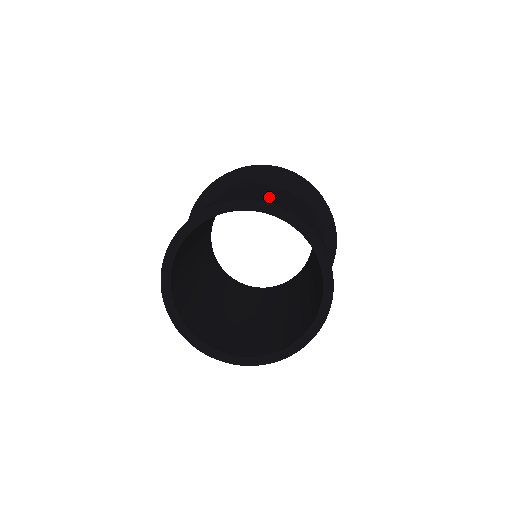
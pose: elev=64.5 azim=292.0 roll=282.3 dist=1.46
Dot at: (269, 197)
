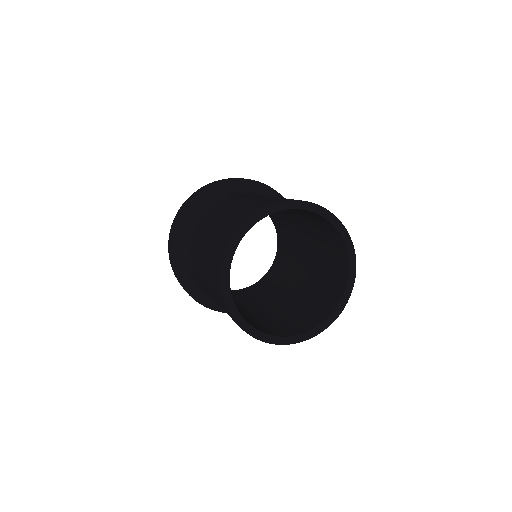
Dot at: (252, 204)
